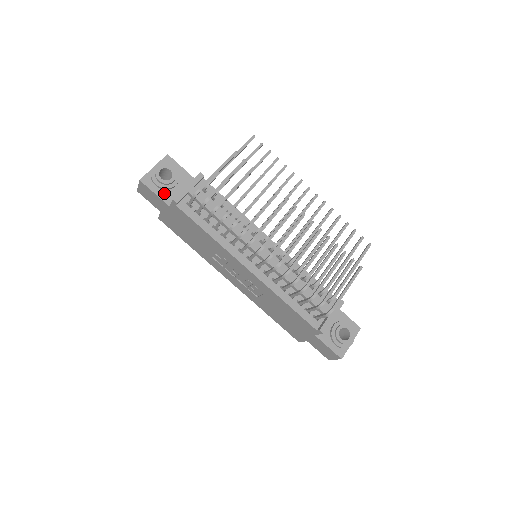
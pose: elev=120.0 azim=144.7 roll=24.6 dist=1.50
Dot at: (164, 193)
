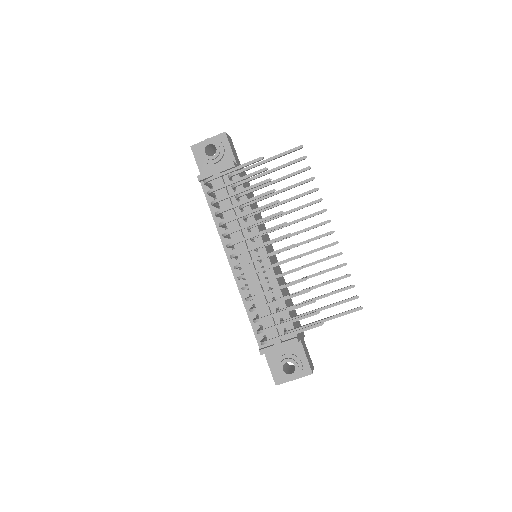
Dot at: (204, 165)
